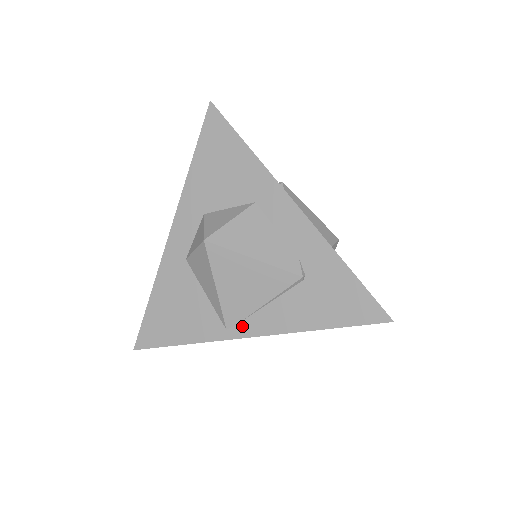
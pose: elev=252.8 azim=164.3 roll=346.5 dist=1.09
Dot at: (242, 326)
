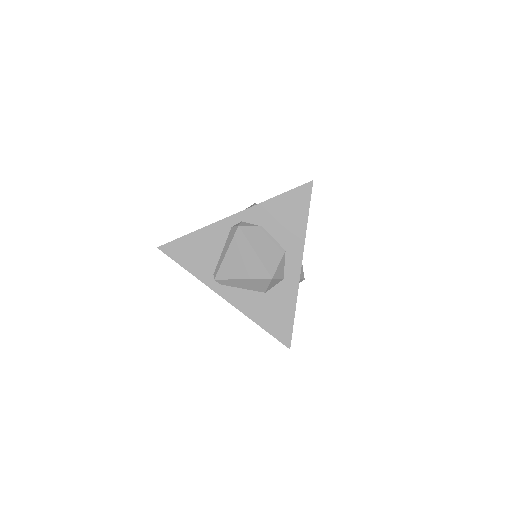
Dot at: occluded
